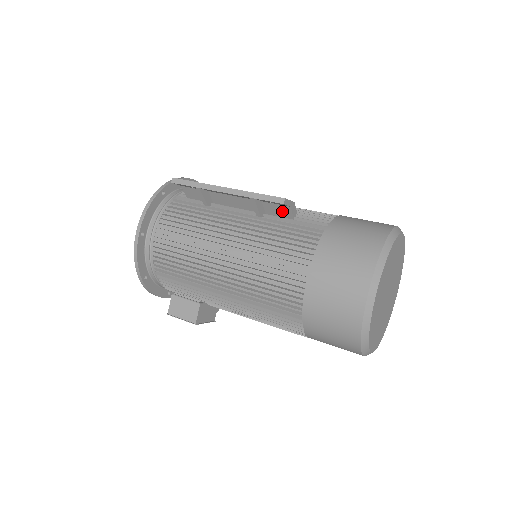
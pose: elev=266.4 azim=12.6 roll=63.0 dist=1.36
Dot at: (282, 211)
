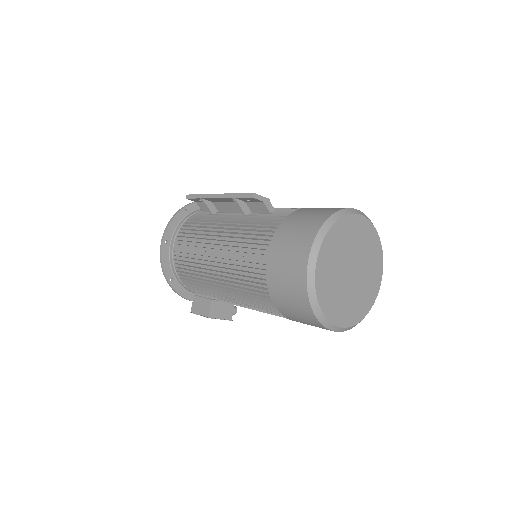
Dot at: (260, 208)
